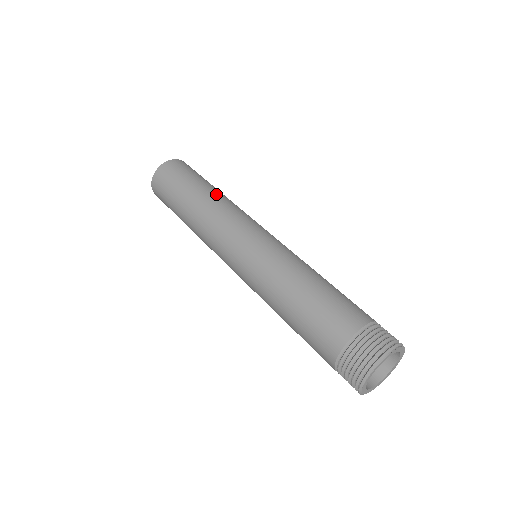
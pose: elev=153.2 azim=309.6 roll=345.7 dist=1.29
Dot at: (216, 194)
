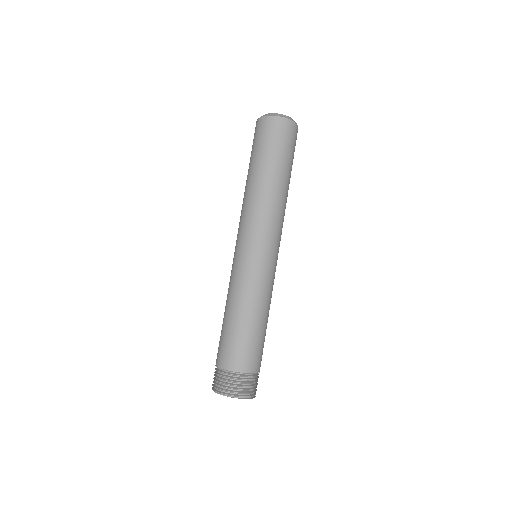
Dot at: (267, 186)
